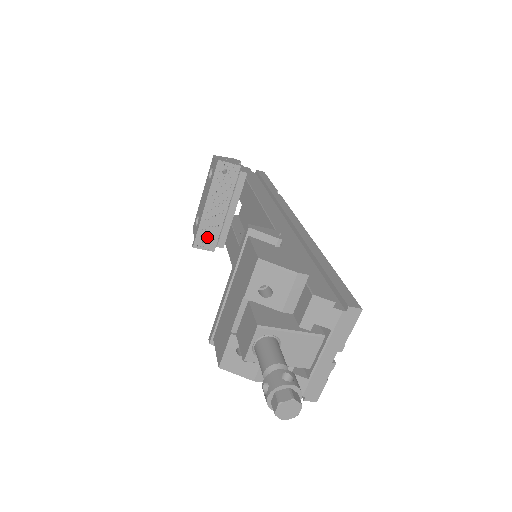
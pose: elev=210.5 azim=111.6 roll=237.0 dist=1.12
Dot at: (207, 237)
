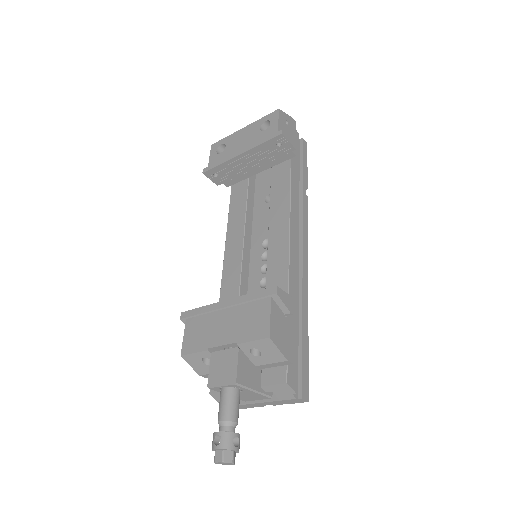
Dot at: (221, 174)
